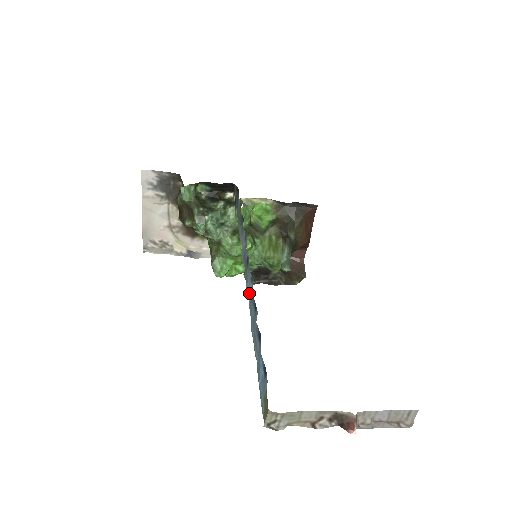
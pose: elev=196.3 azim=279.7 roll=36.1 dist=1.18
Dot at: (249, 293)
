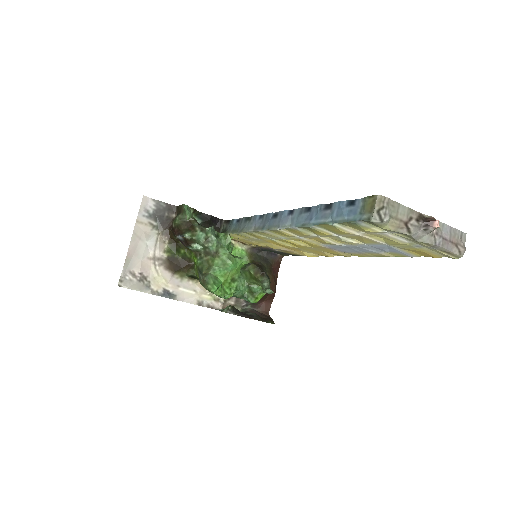
Dot at: (288, 223)
